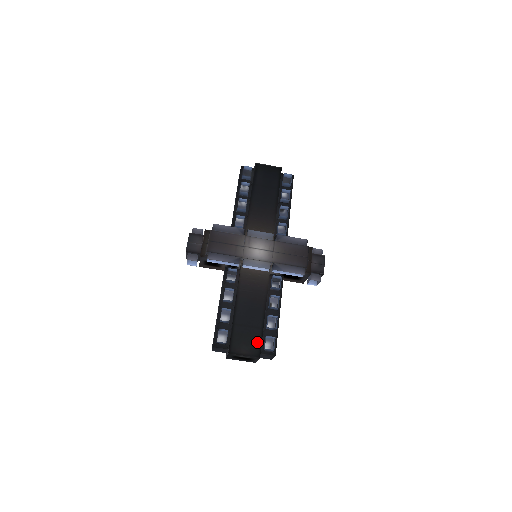
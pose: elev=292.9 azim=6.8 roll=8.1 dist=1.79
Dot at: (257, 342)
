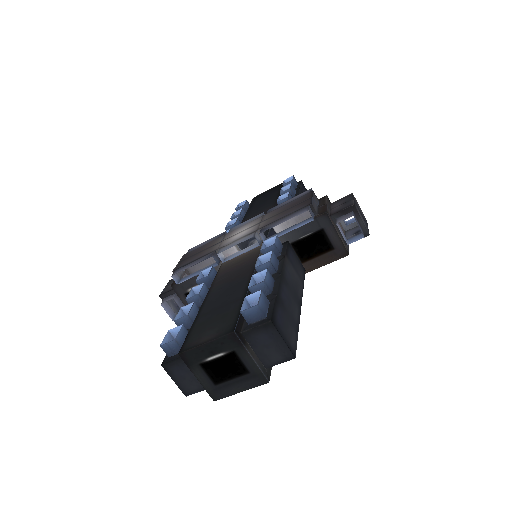
Dot at: (232, 316)
